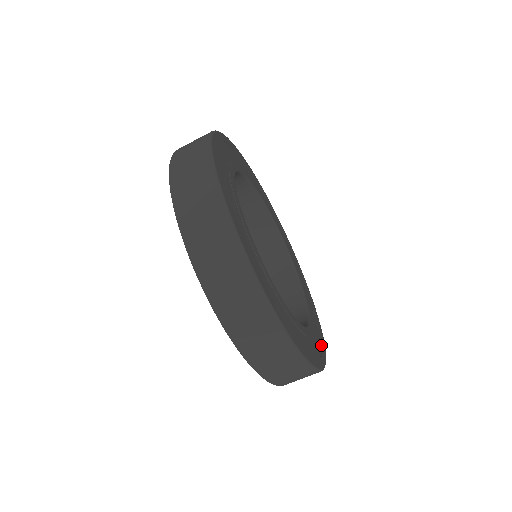
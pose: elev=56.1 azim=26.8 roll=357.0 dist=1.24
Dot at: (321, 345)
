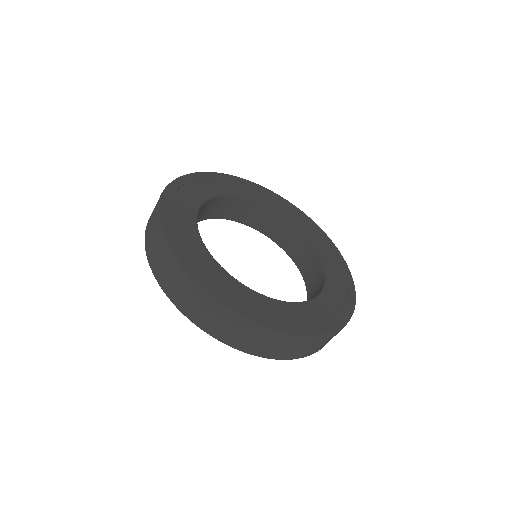
Dot at: (345, 305)
